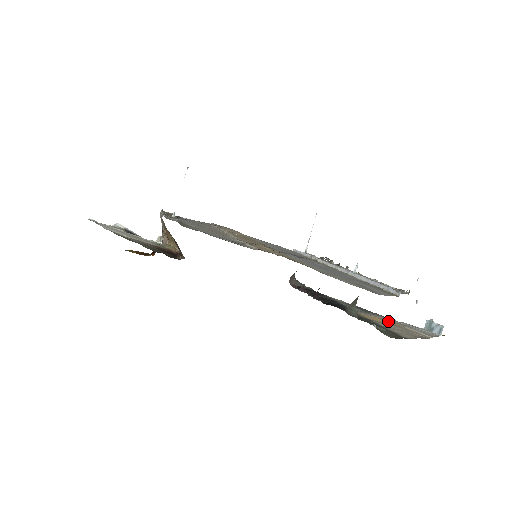
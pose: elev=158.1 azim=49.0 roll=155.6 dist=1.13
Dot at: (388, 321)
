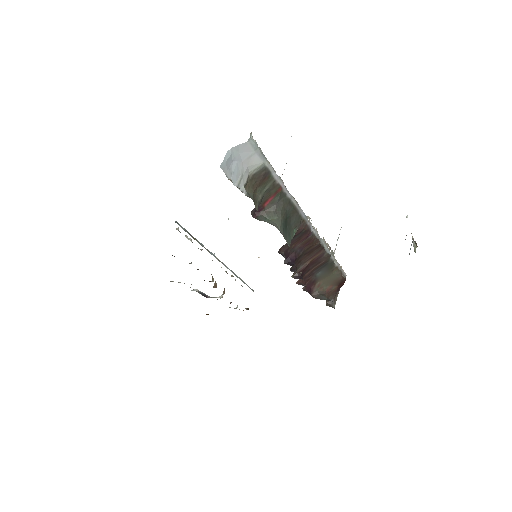
Dot at: occluded
